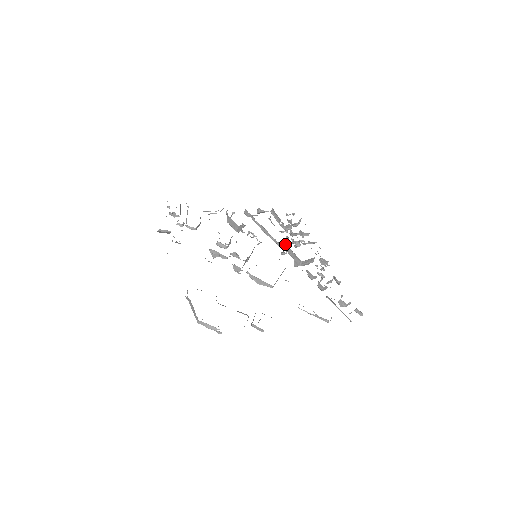
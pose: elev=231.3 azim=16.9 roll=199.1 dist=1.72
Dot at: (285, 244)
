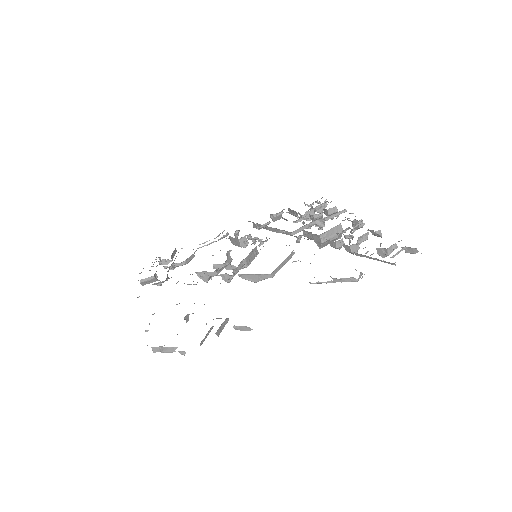
Dot at: (301, 230)
